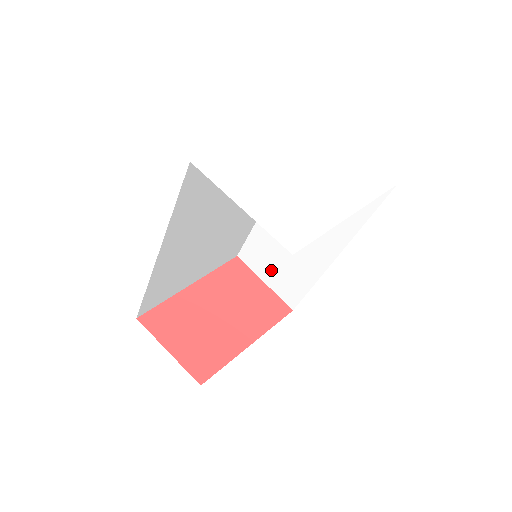
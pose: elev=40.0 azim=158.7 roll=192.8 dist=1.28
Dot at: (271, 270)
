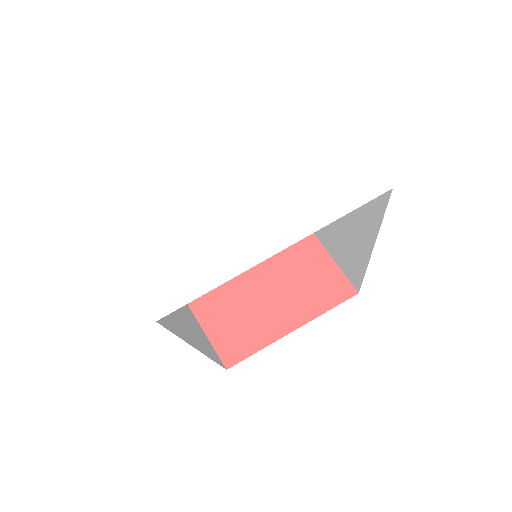
Dot at: (331, 246)
